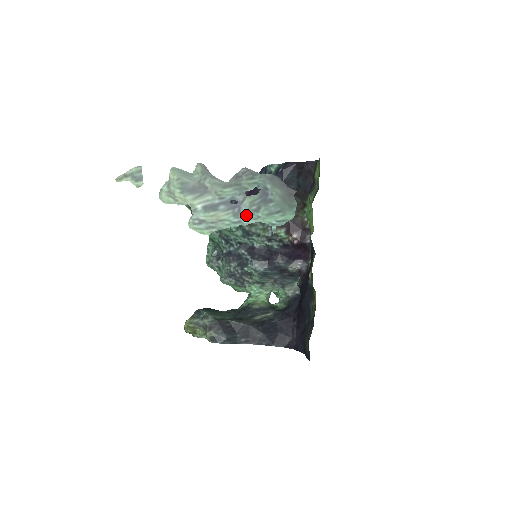
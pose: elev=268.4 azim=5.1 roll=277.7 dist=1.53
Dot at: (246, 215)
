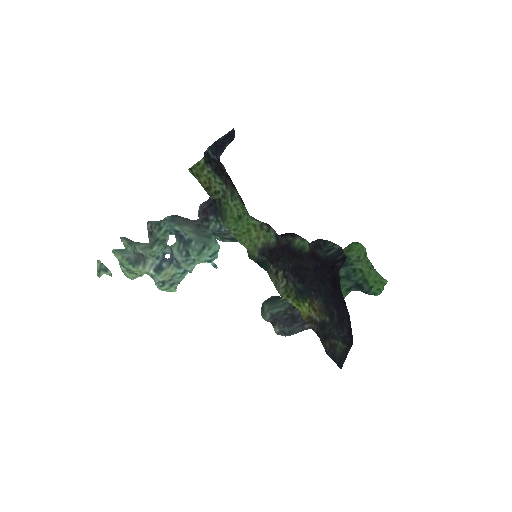
Dot at: (184, 263)
